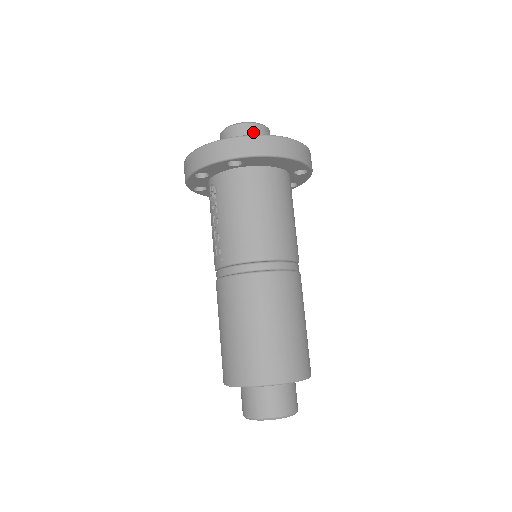
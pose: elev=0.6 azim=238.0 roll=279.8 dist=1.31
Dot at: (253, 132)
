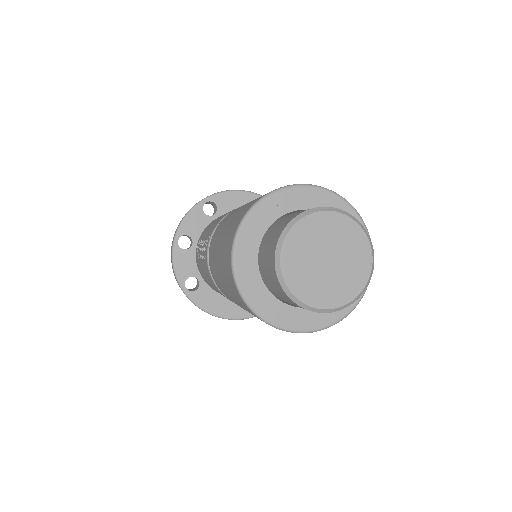
Dot at: occluded
